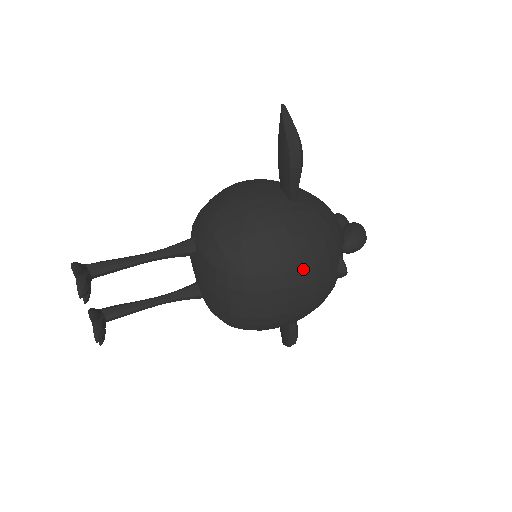
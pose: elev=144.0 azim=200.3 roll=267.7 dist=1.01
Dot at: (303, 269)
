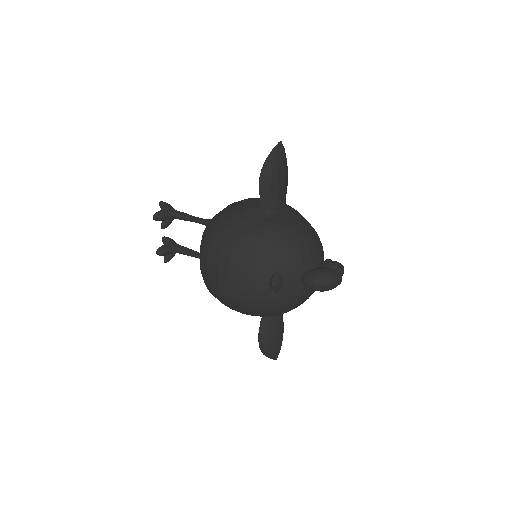
Dot at: (232, 255)
